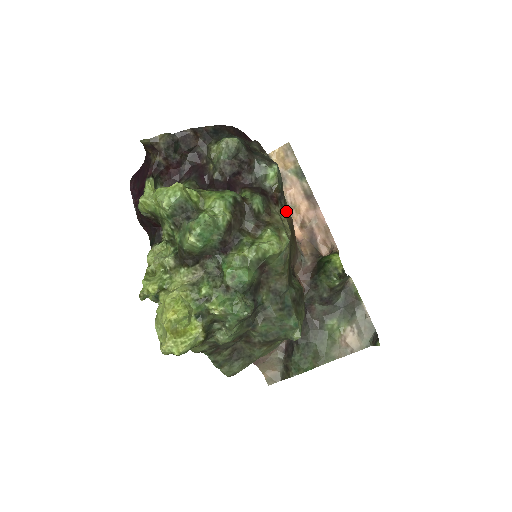
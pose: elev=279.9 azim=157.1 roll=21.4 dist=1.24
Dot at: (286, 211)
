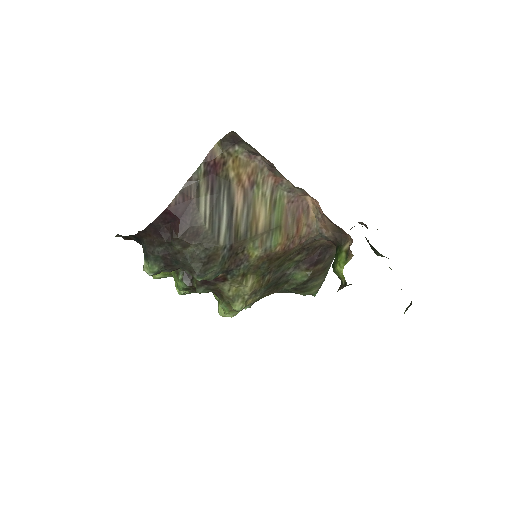
Dot at: (250, 261)
